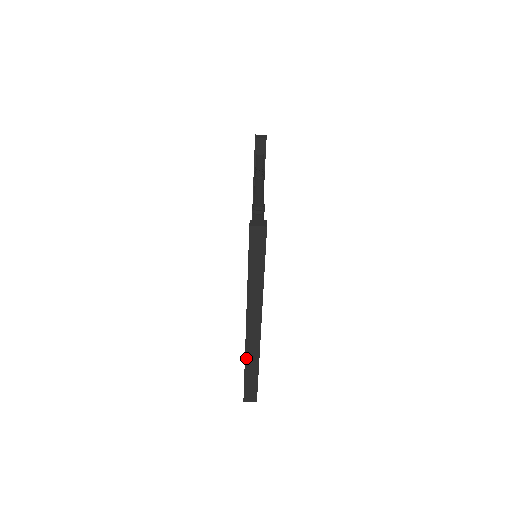
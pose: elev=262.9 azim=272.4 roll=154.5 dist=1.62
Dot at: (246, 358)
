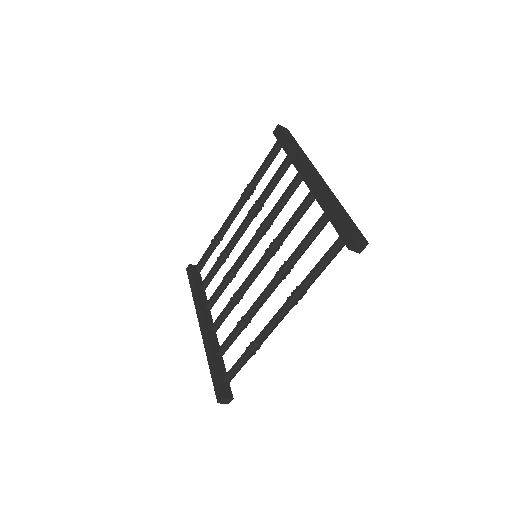
Dot at: (195, 302)
